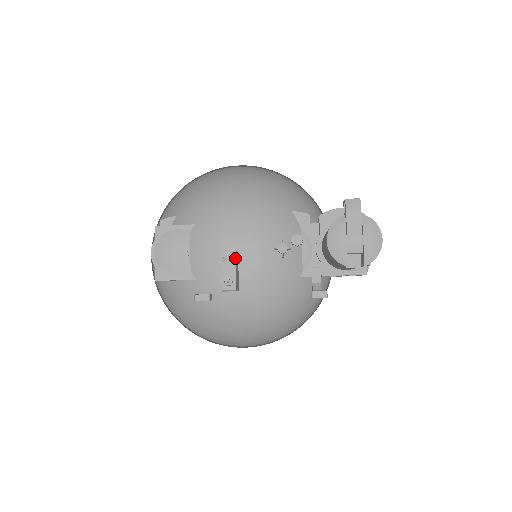
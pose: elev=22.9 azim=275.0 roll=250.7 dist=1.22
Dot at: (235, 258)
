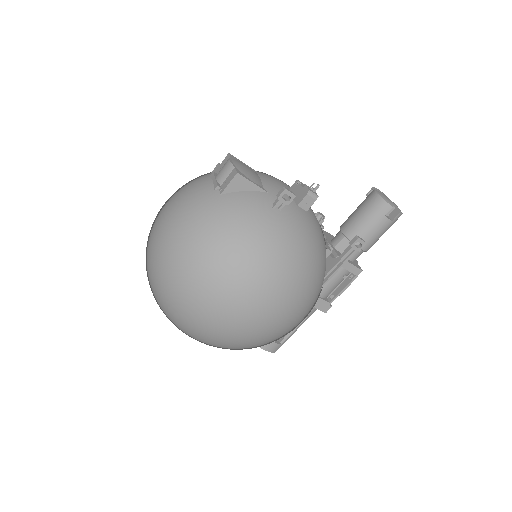
Dot at: occluded
